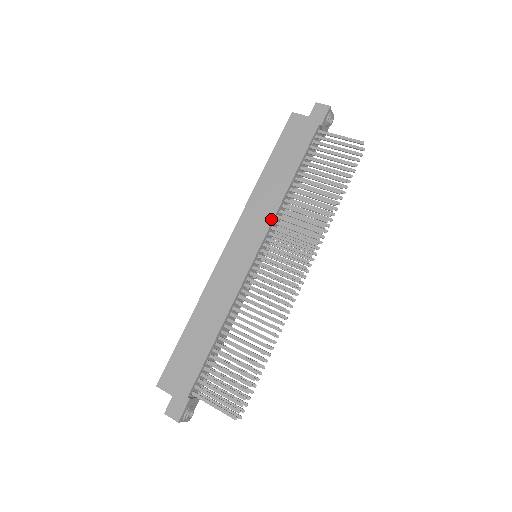
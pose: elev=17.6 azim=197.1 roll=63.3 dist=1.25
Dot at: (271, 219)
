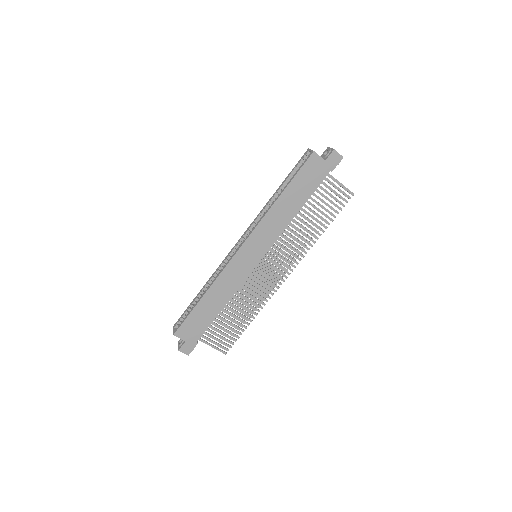
Dot at: (276, 238)
